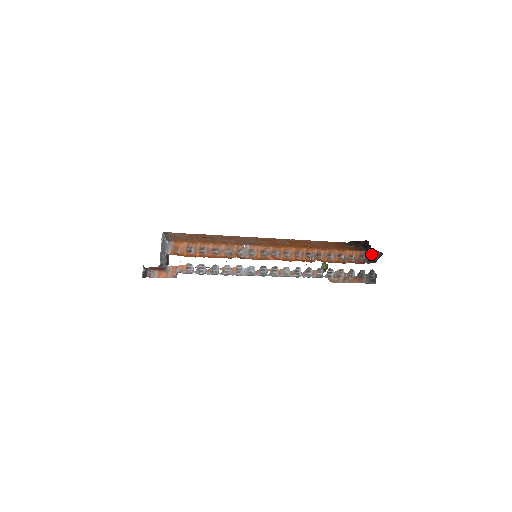
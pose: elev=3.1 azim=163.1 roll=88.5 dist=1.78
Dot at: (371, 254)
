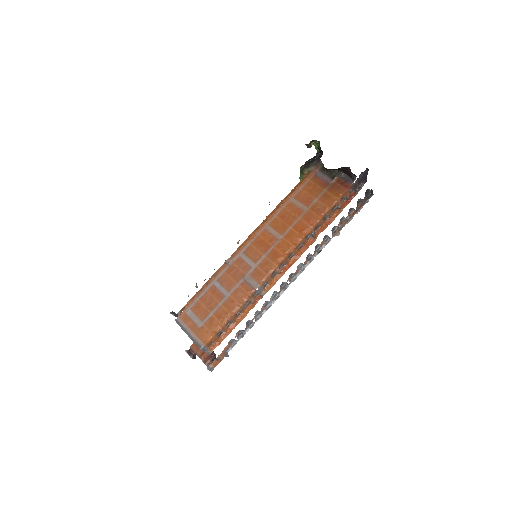
Dot at: (358, 179)
